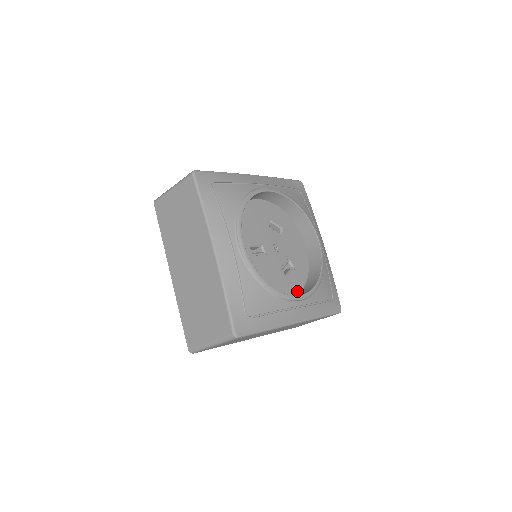
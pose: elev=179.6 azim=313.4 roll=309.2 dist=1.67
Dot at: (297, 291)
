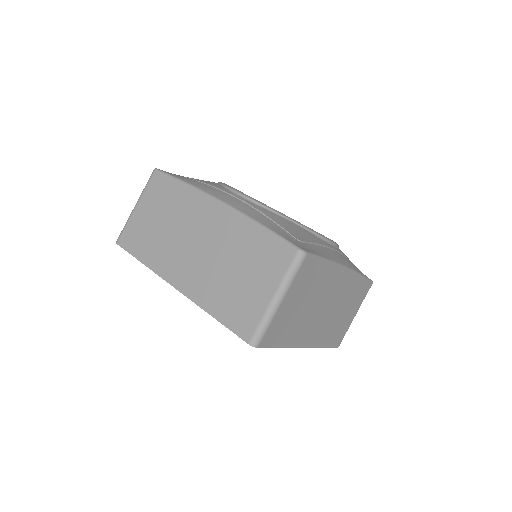
Dot at: occluded
